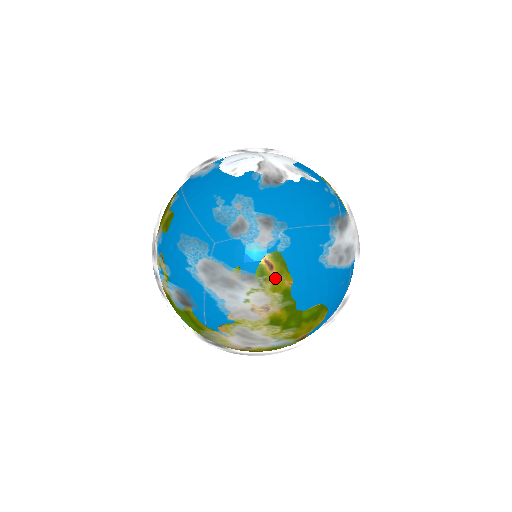
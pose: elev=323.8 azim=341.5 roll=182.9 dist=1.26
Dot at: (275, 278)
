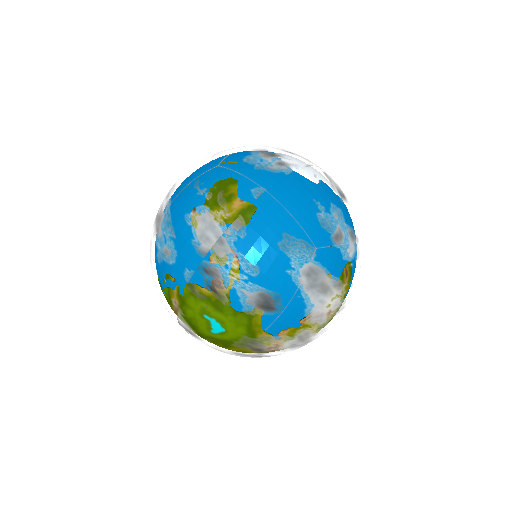
Dot at: (349, 286)
